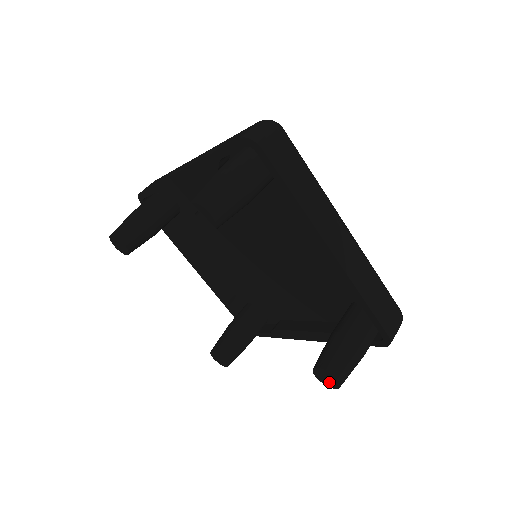
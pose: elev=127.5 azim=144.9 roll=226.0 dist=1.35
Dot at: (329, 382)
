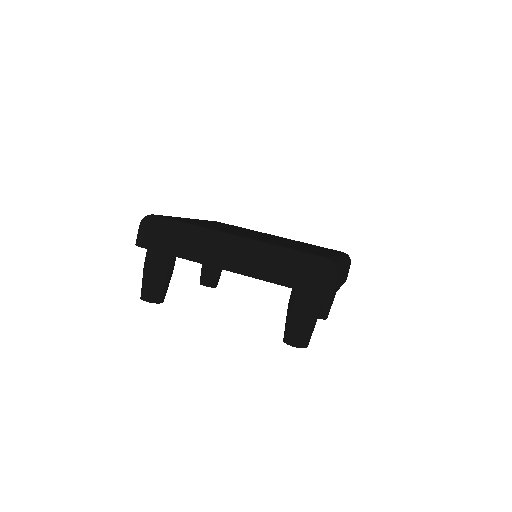
Dot at: occluded
